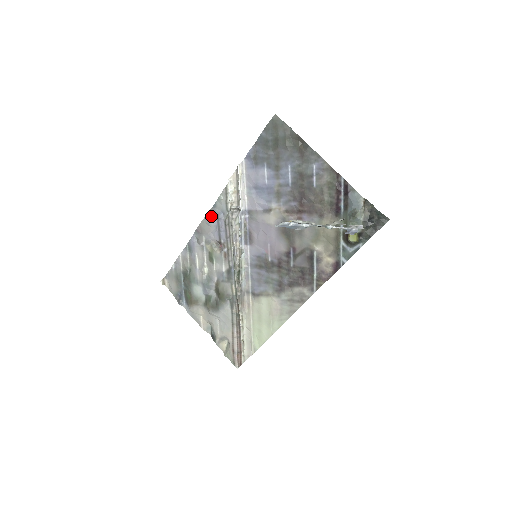
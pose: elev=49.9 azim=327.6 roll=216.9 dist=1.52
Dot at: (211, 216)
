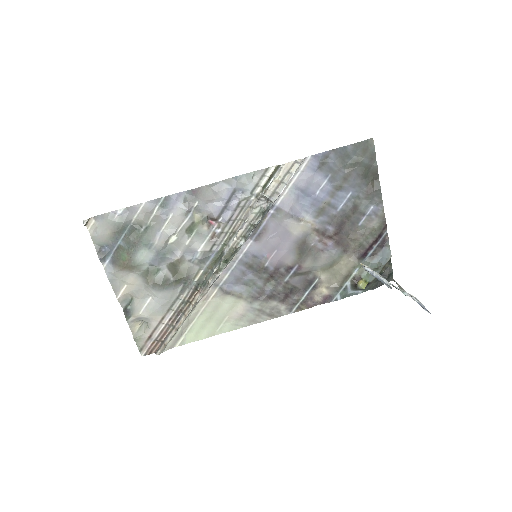
Dot at: (225, 186)
